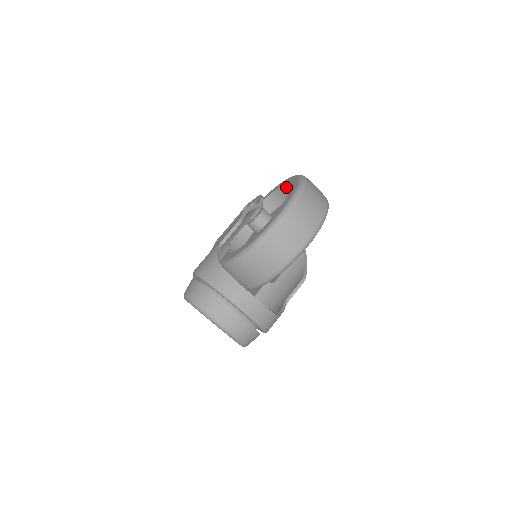
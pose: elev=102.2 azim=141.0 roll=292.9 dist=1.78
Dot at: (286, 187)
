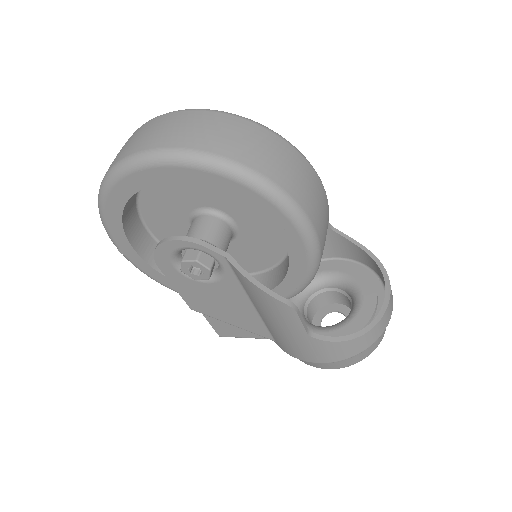
Dot at: (158, 181)
